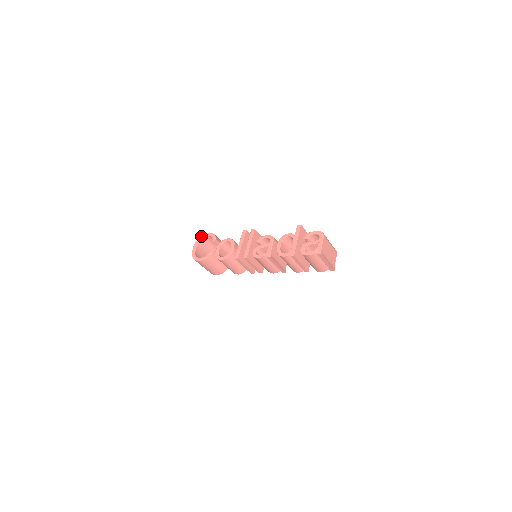
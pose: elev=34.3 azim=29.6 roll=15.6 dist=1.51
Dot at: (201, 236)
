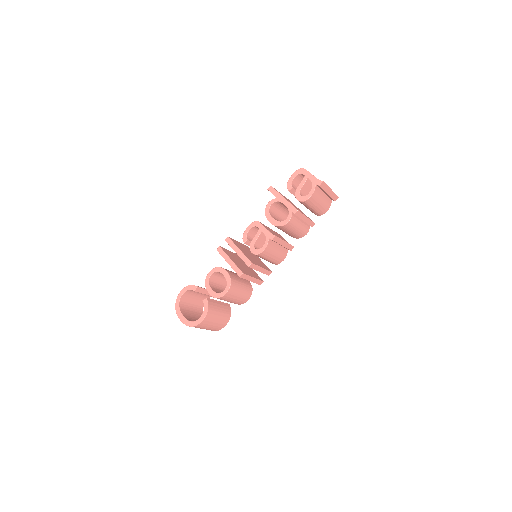
Dot at: (176, 302)
